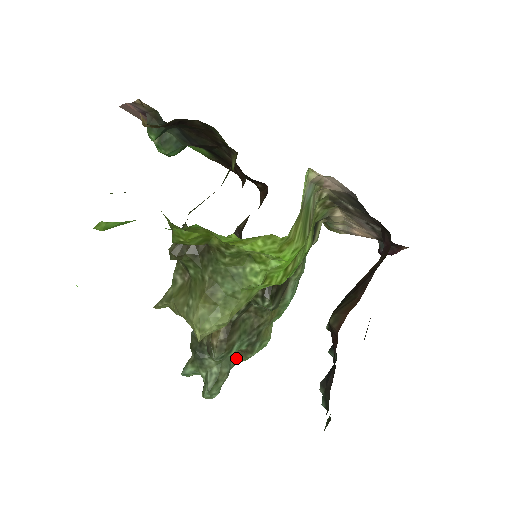
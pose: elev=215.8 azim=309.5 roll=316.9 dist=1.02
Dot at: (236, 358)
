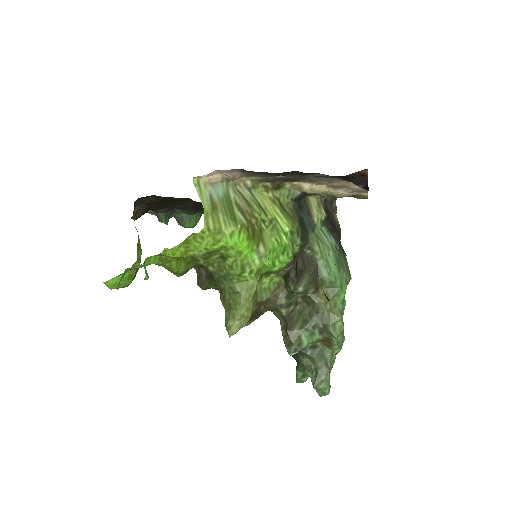
Dot at: (328, 350)
